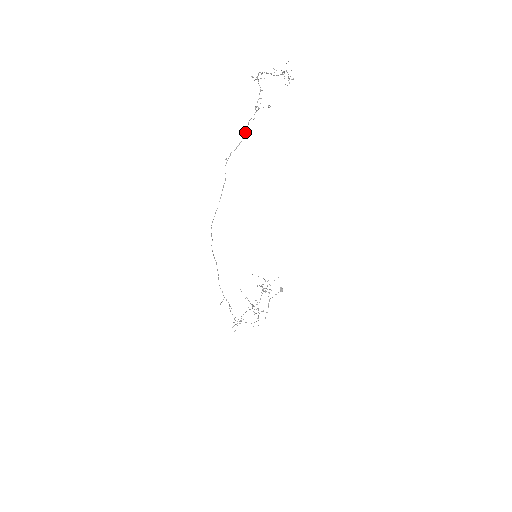
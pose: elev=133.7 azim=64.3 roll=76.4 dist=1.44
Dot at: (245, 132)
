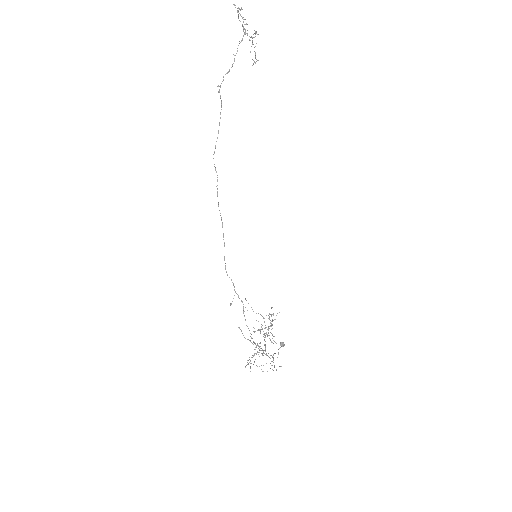
Dot at: occluded
